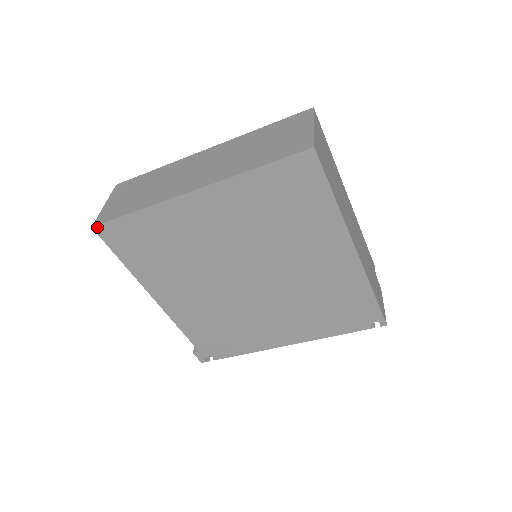
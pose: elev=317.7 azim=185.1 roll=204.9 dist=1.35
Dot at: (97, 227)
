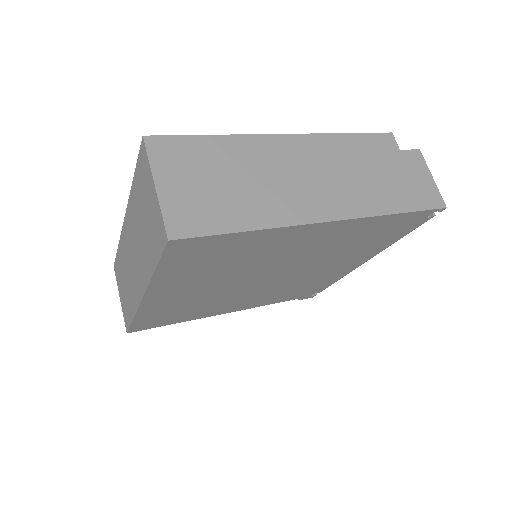
Dot at: (129, 332)
